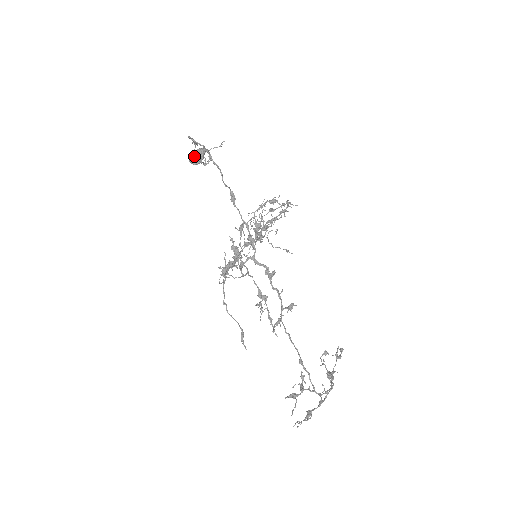
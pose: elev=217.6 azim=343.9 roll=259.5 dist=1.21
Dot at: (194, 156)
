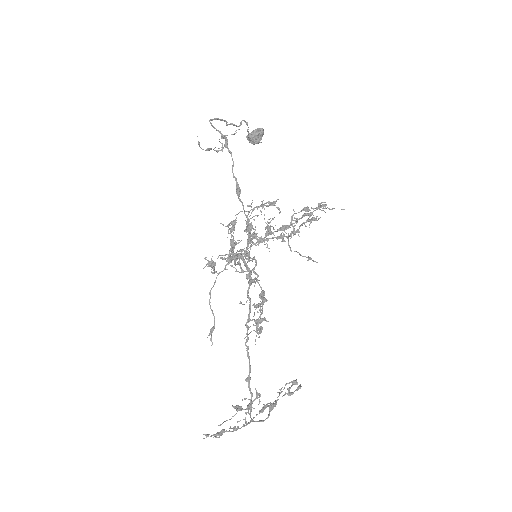
Dot at: (249, 135)
